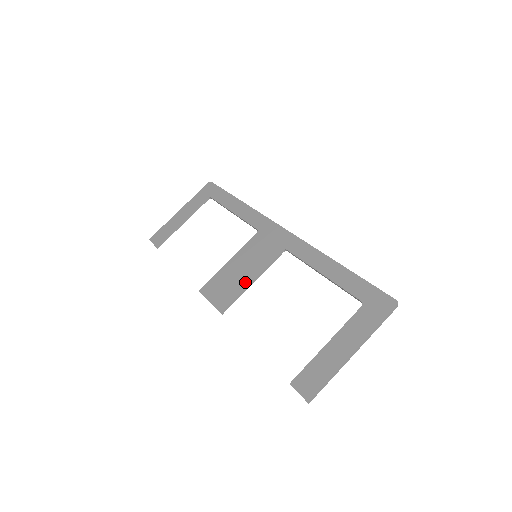
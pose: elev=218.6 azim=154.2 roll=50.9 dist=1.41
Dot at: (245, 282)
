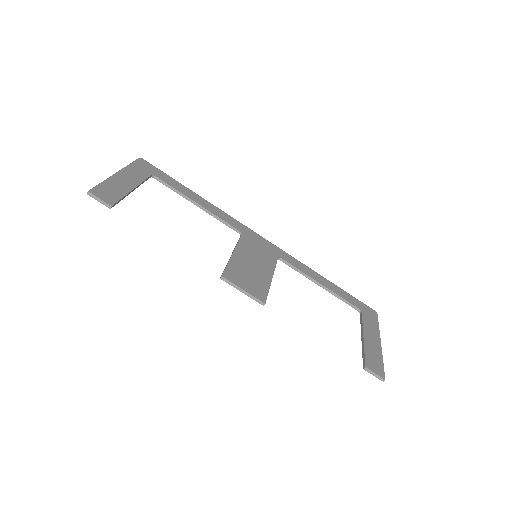
Dot at: (267, 278)
